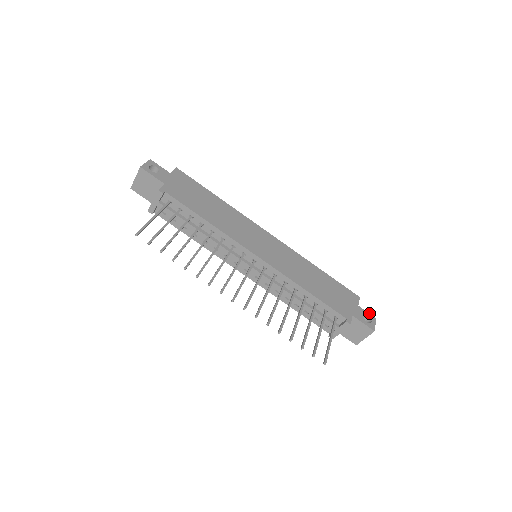
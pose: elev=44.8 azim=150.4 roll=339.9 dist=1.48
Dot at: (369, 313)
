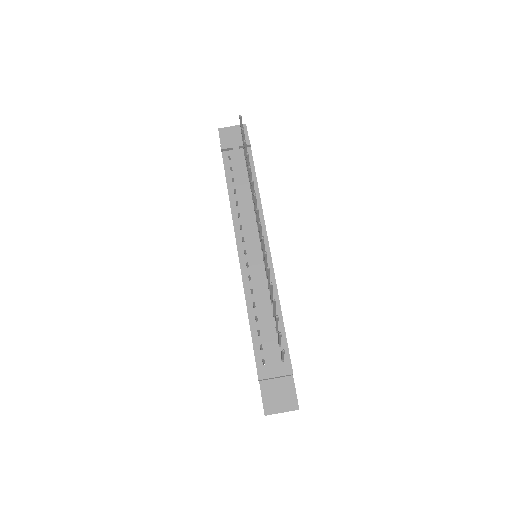
Dot at: occluded
